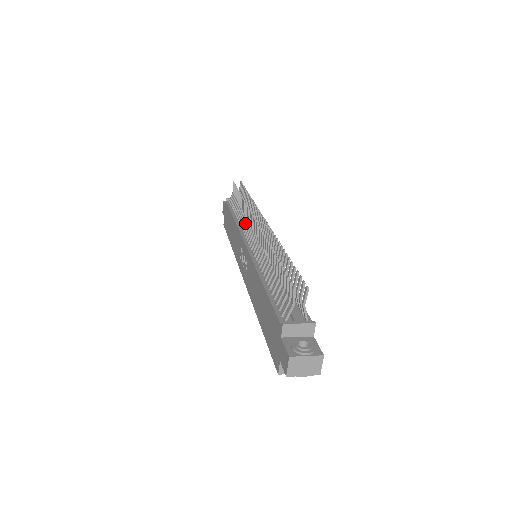
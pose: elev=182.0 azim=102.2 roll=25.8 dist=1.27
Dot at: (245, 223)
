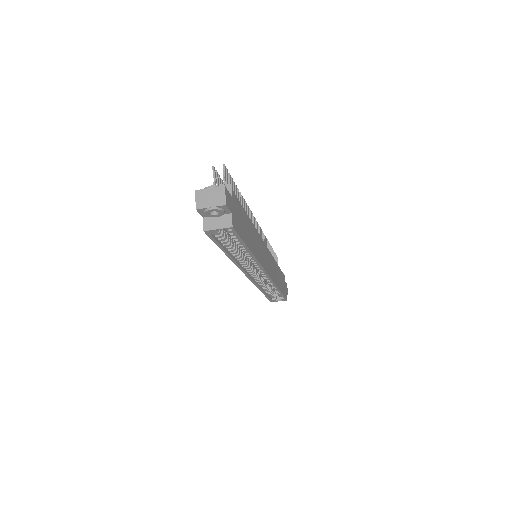
Dot at: occluded
